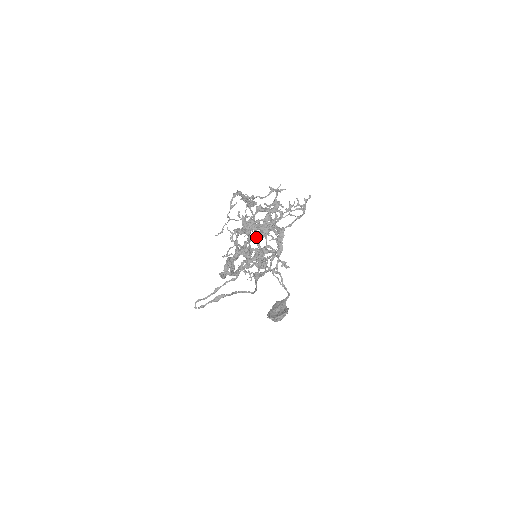
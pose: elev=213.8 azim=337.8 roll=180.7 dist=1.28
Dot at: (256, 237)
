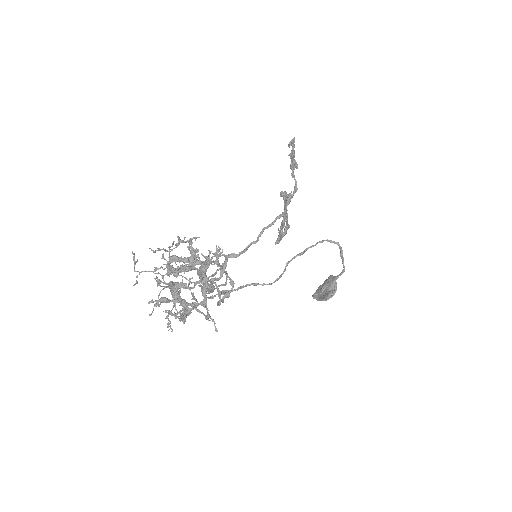
Dot at: (197, 273)
